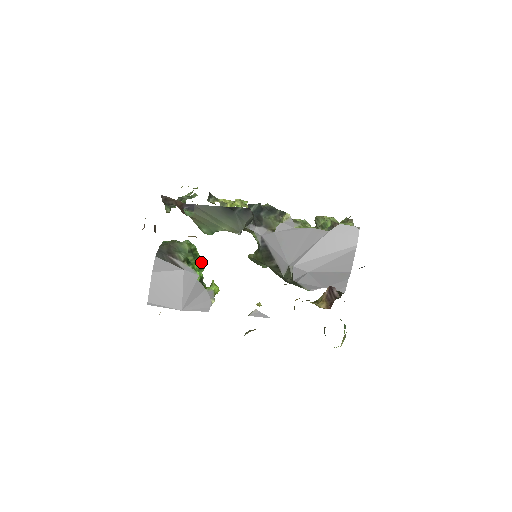
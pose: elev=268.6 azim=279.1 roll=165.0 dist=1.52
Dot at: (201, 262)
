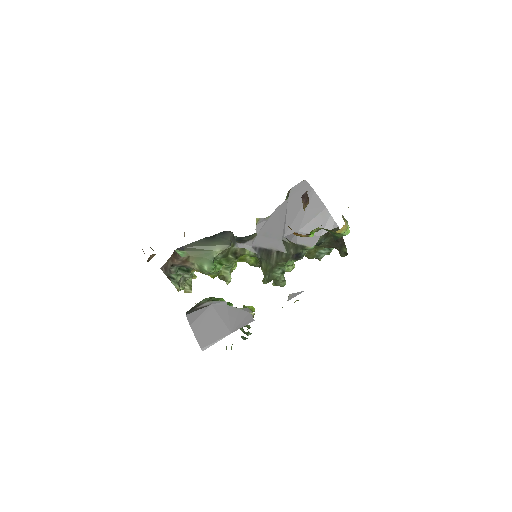
Dot at: occluded
